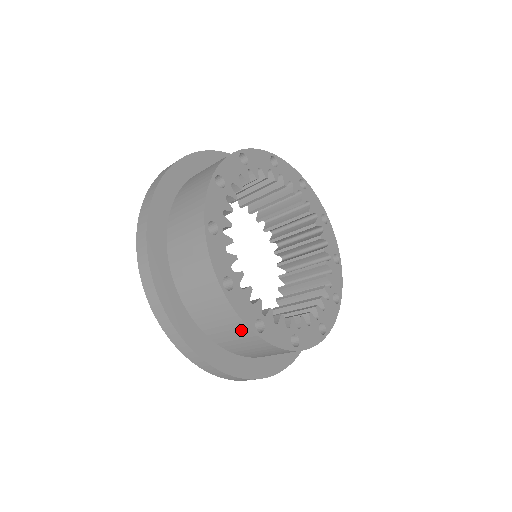
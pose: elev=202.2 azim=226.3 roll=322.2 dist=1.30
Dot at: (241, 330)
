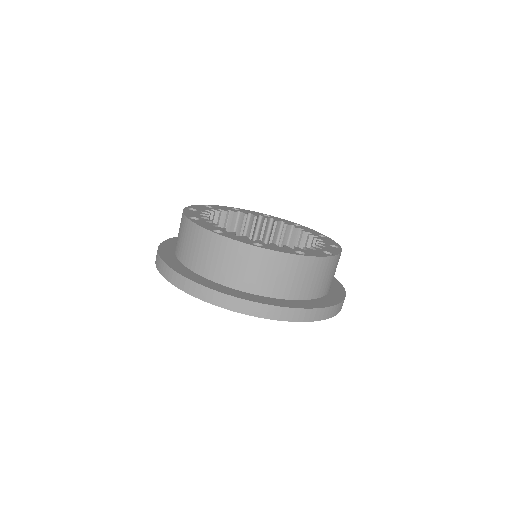
Dot at: (204, 238)
